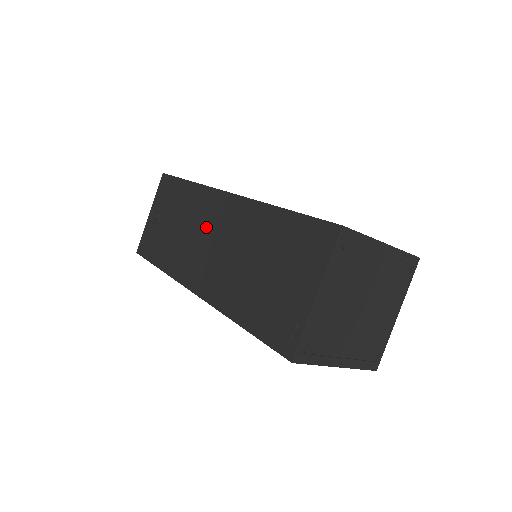
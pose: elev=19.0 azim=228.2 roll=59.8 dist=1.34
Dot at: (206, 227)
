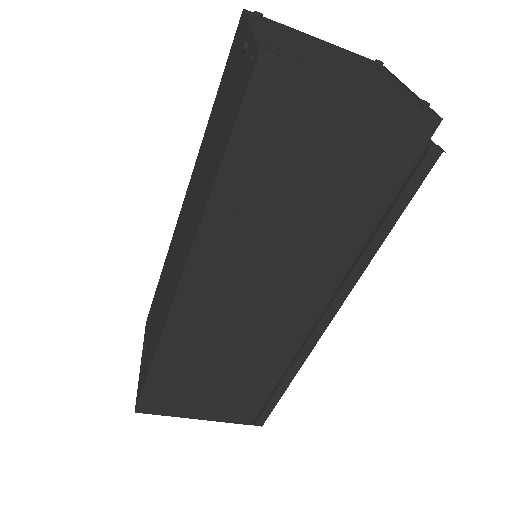
Dot at: (176, 244)
